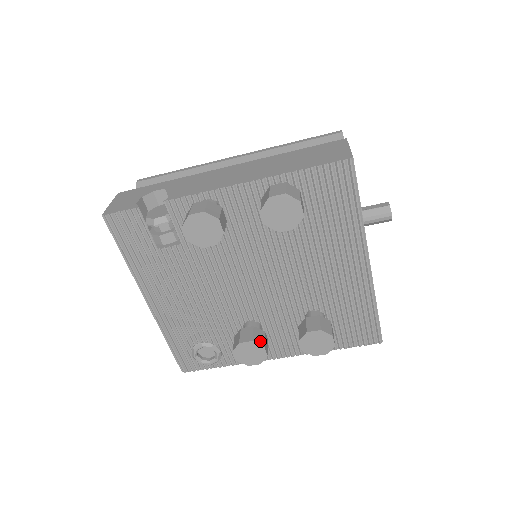
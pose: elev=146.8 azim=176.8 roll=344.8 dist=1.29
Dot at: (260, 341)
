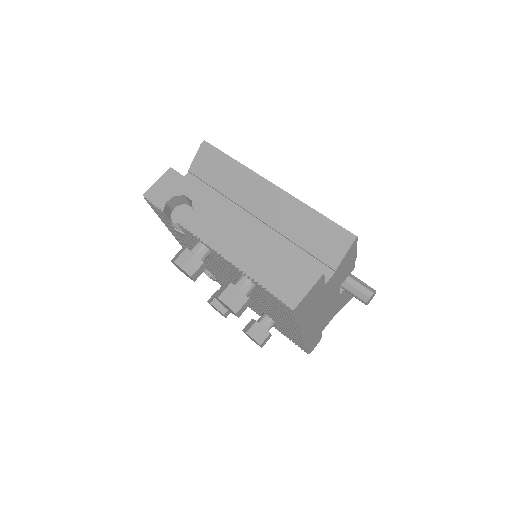
Dot at: (223, 310)
